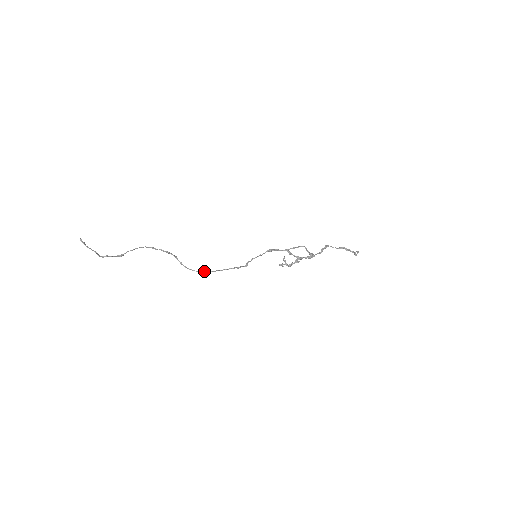
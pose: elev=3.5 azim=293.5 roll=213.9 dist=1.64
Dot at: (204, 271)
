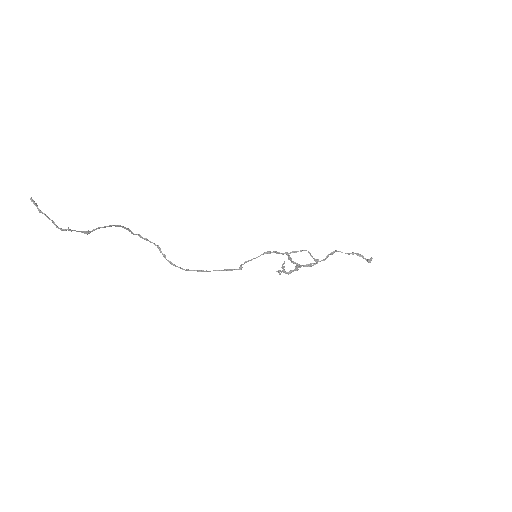
Dot at: occluded
